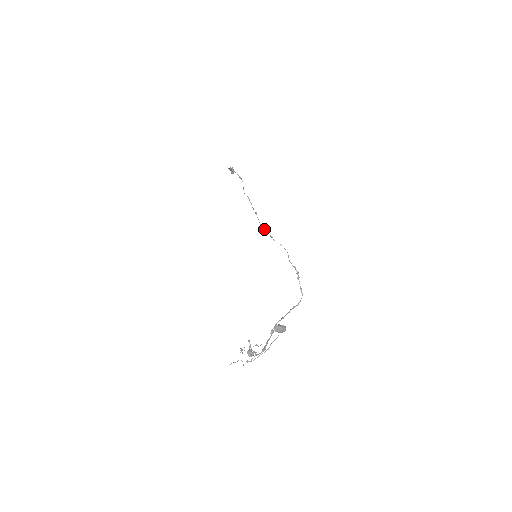
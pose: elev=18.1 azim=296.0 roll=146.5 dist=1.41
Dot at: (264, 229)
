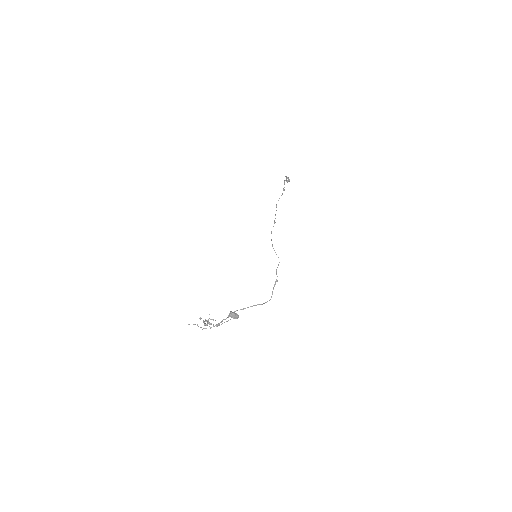
Dot at: occluded
